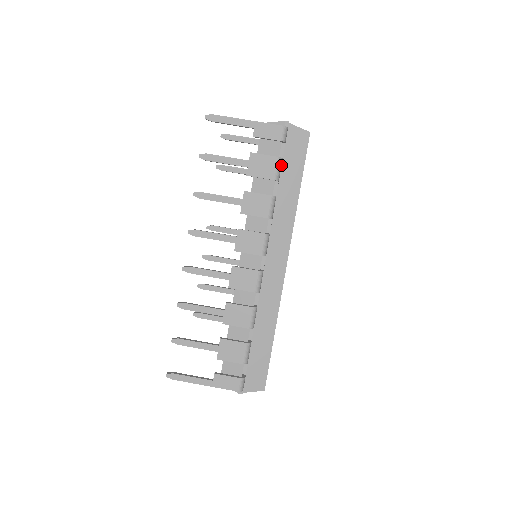
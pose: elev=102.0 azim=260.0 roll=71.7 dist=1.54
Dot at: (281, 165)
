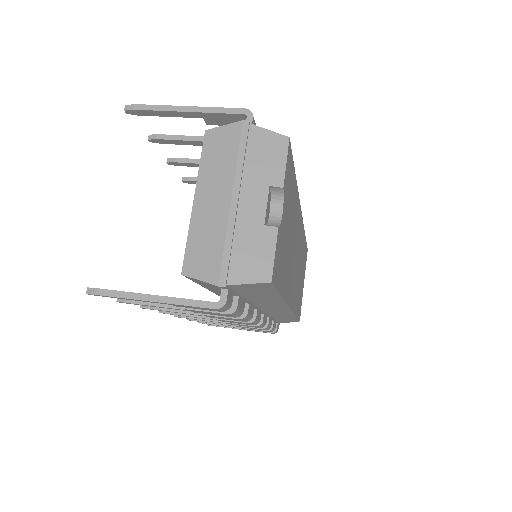
Dot at: occluded
